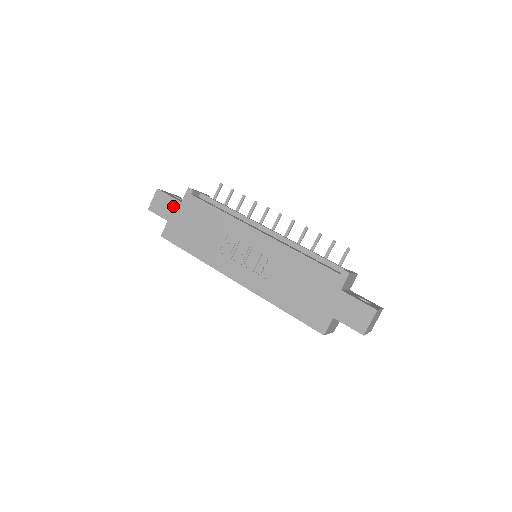
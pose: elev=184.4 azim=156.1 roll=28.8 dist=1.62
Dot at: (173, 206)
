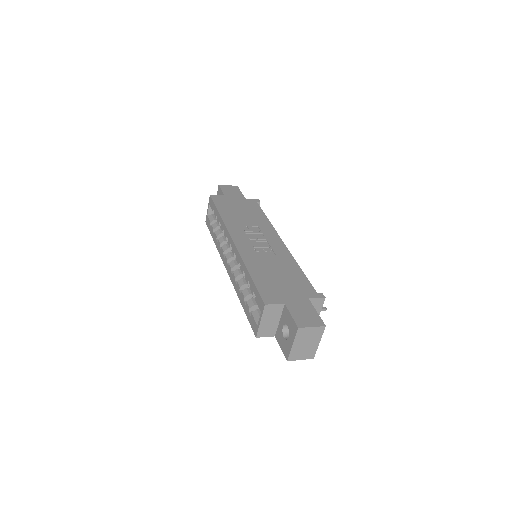
Dot at: (238, 195)
